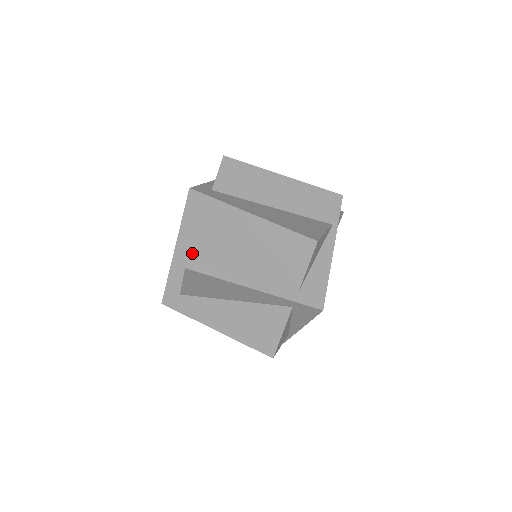
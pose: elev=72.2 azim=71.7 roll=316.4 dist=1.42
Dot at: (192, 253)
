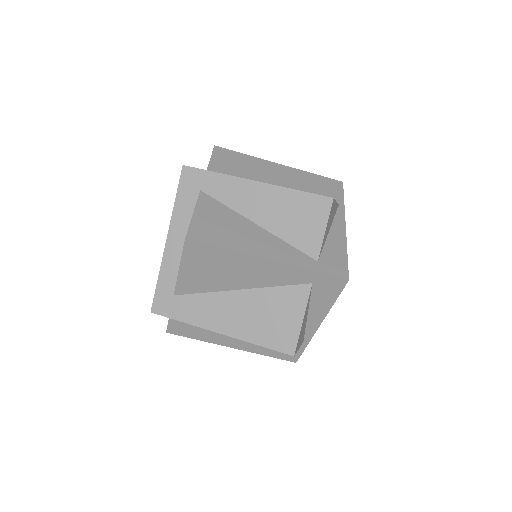
Dot at: (192, 224)
